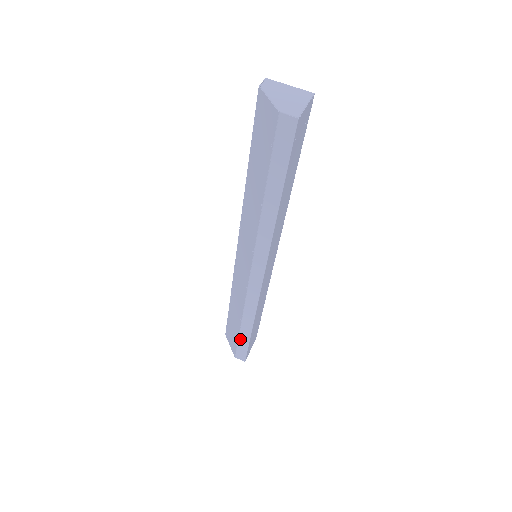
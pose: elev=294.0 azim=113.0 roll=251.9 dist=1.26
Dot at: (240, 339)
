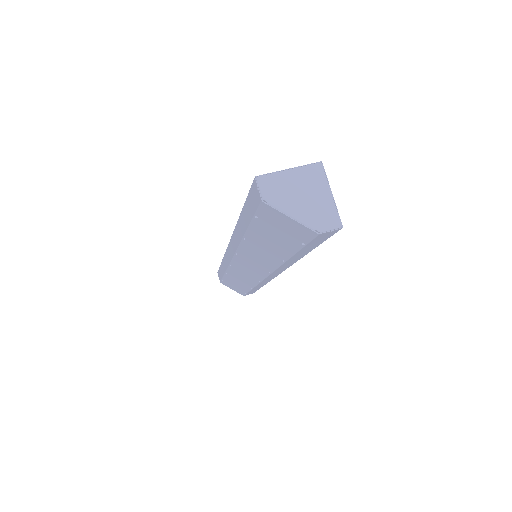
Dot at: occluded
